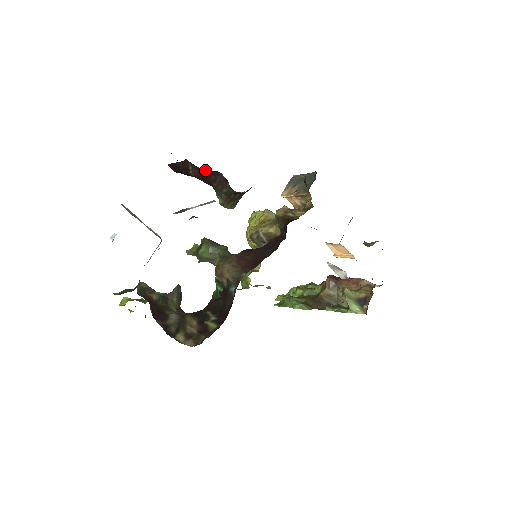
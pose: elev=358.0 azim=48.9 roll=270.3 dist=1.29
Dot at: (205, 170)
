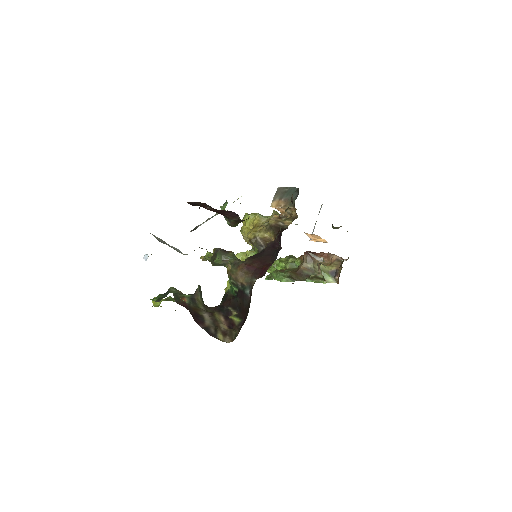
Dot at: (221, 210)
